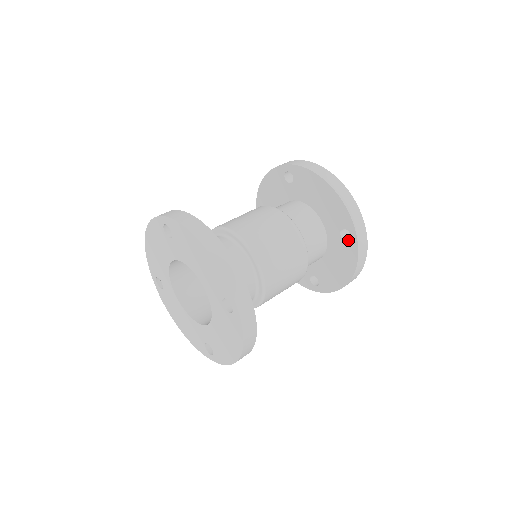
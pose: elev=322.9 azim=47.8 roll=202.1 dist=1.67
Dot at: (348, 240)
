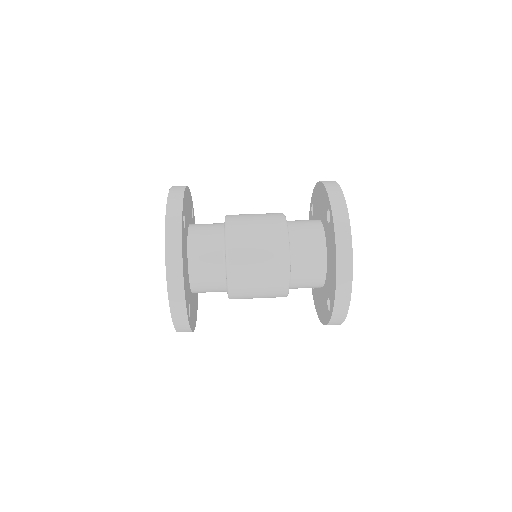
Dot at: occluded
